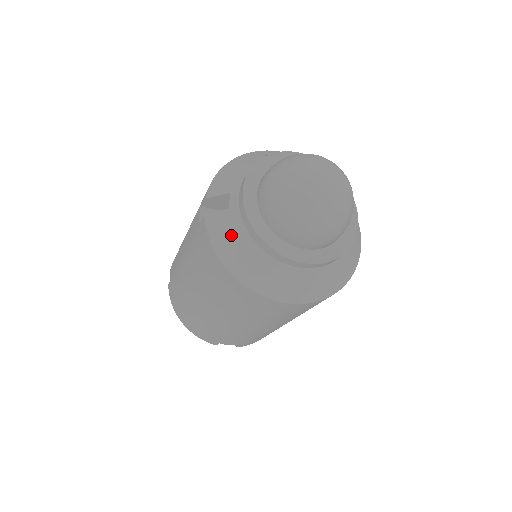
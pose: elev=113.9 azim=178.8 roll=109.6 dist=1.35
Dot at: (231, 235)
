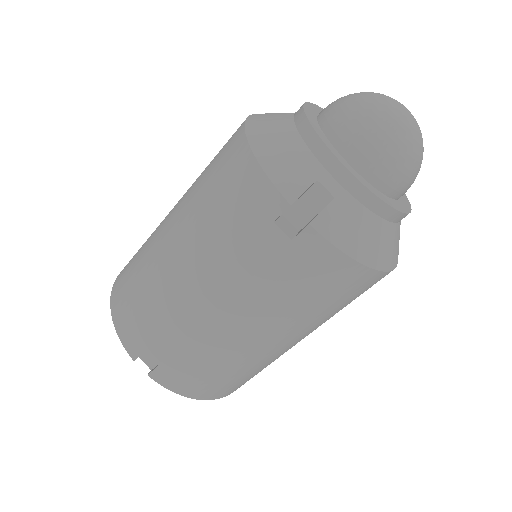
Dot at: (357, 226)
